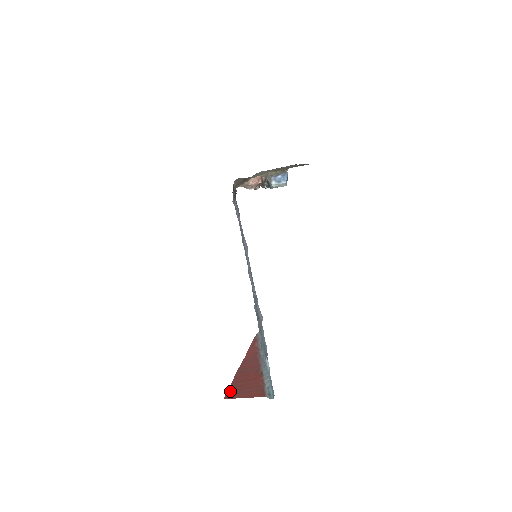
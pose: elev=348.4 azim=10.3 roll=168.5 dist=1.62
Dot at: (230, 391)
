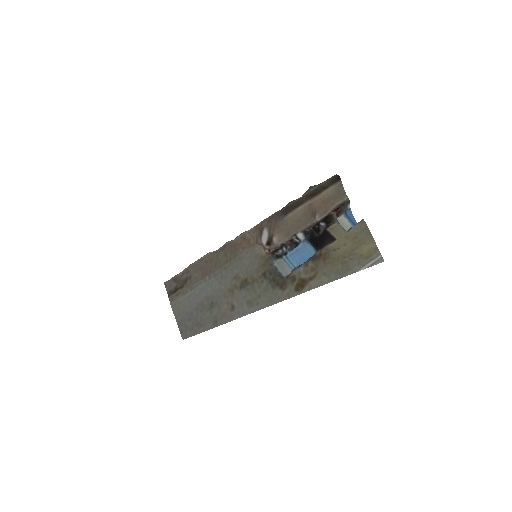
Dot at: occluded
